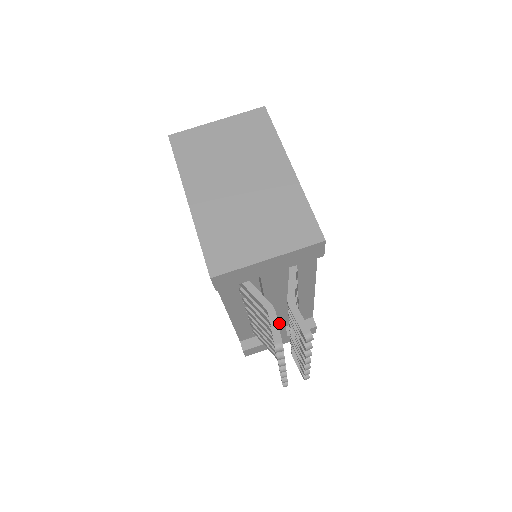
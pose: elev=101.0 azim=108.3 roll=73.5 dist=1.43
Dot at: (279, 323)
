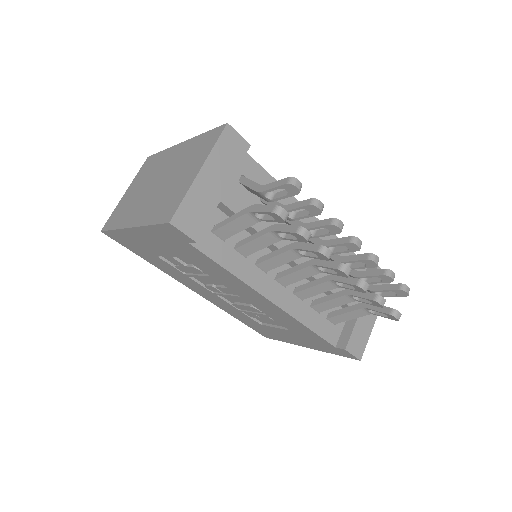
Dot at: occluded
